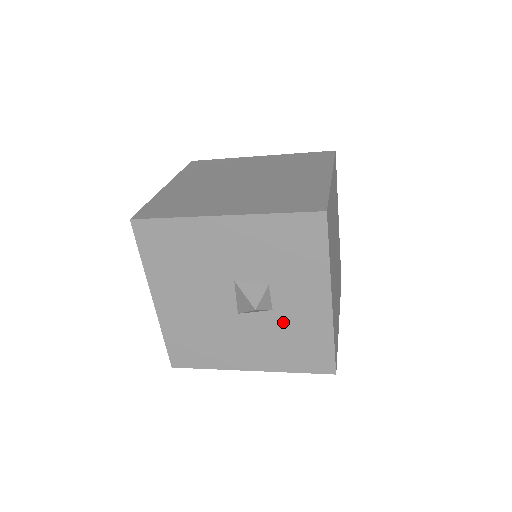
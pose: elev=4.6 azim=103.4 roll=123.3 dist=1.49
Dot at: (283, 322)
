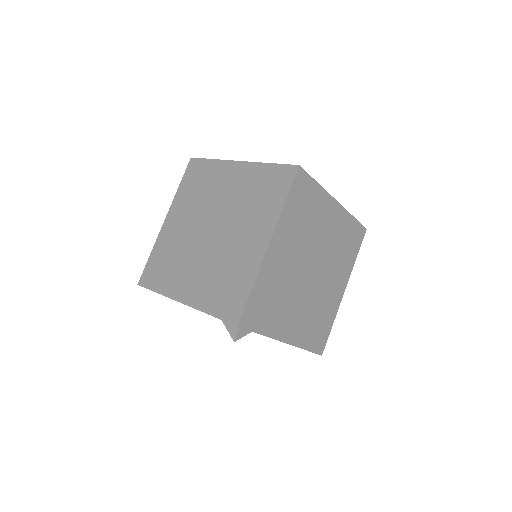
Dot at: occluded
